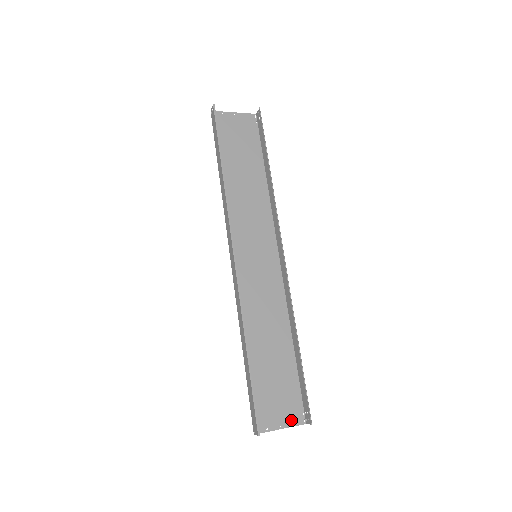
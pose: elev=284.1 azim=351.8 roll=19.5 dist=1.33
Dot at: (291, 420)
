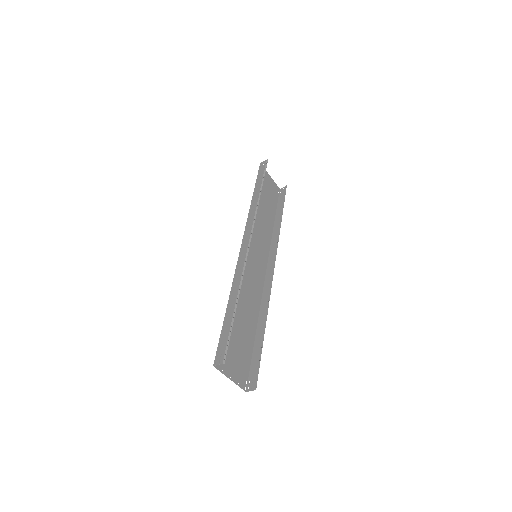
Dot at: (238, 379)
